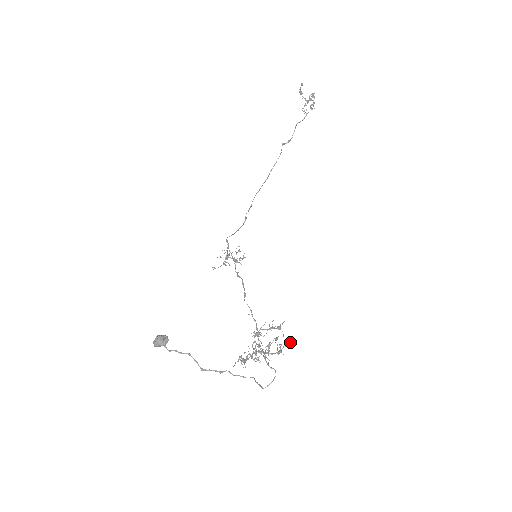
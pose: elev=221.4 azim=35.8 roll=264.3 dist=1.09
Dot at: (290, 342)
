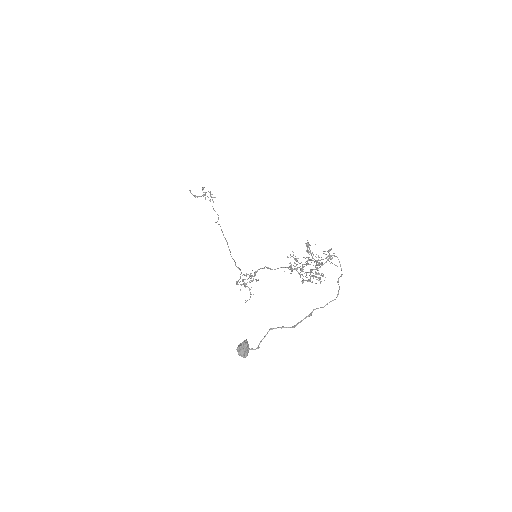
Dot at: (331, 248)
